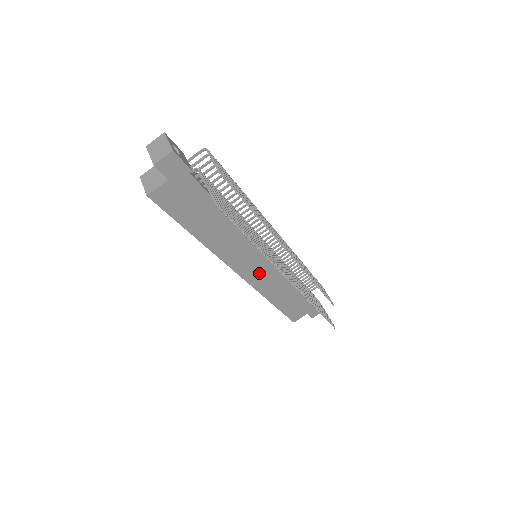
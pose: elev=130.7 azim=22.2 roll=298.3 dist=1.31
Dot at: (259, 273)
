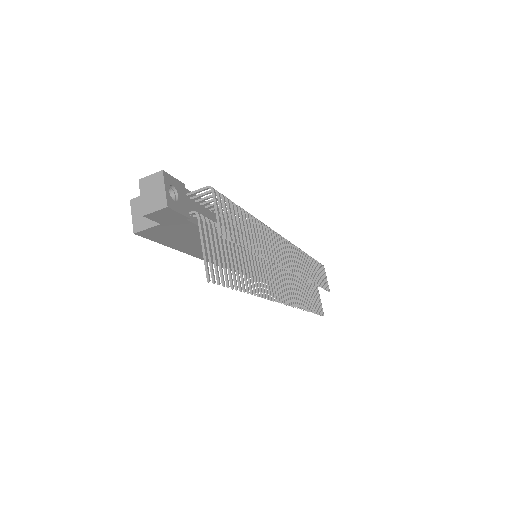
Dot at: occluded
